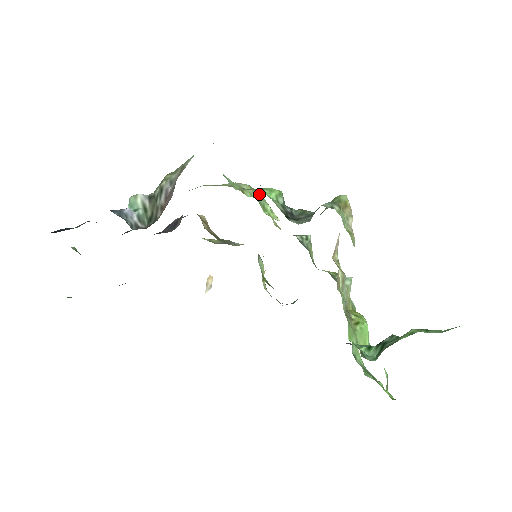
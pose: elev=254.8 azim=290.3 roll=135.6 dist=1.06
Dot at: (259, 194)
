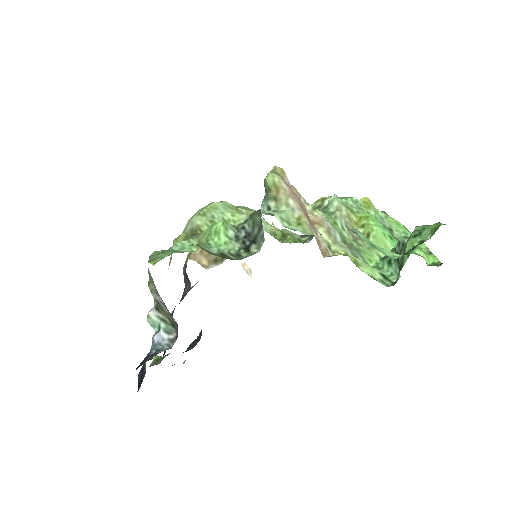
Dot at: (212, 209)
